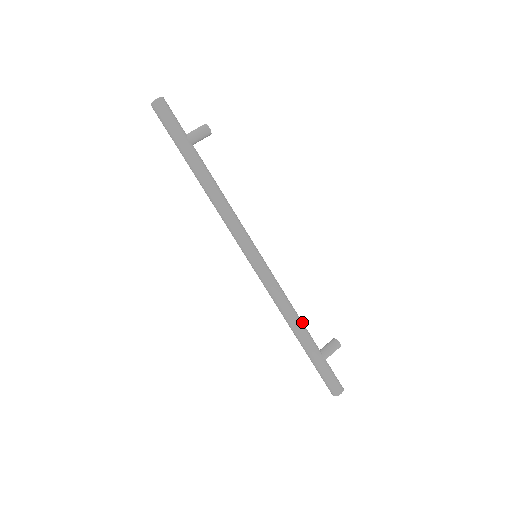
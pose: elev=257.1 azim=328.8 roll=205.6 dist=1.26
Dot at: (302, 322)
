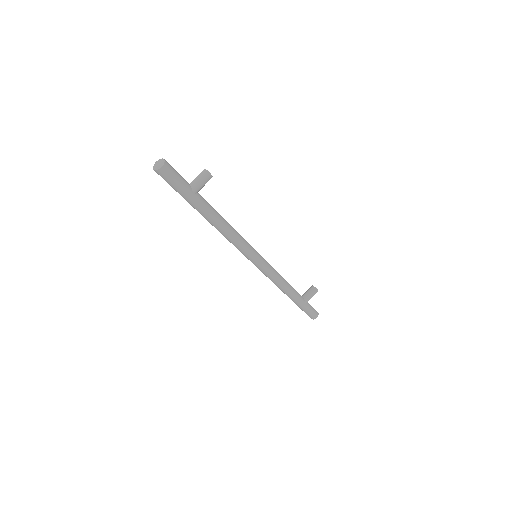
Dot at: (291, 287)
